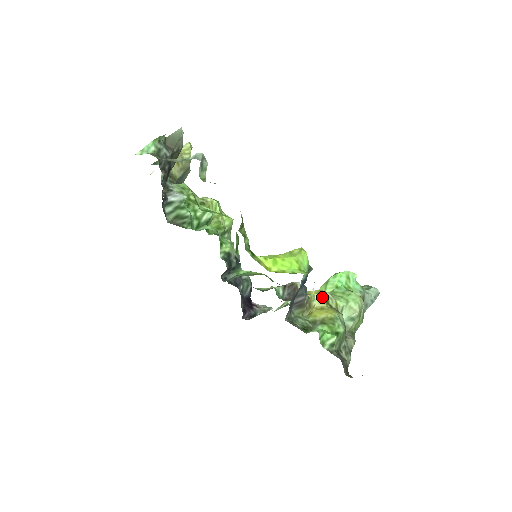
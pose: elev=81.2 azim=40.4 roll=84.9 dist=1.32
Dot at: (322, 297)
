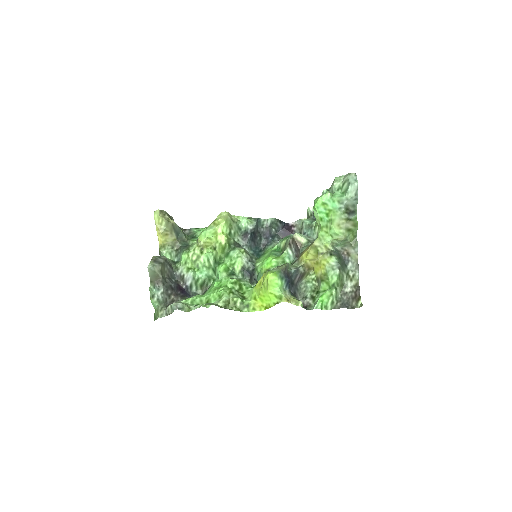
Dot at: (311, 256)
